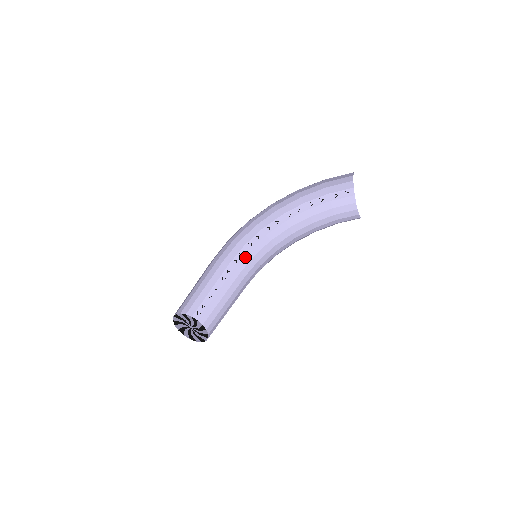
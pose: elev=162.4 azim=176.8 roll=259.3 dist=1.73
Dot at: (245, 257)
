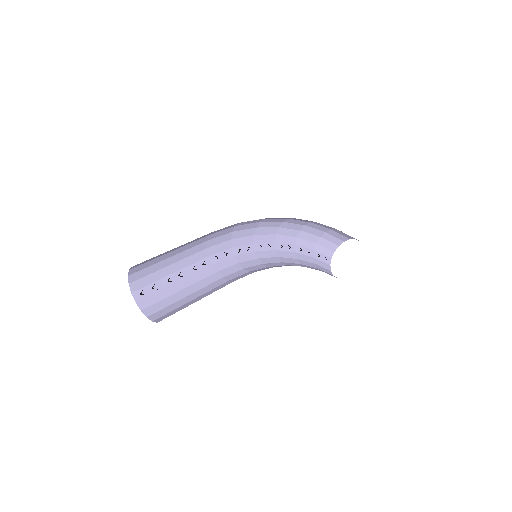
Dot at: (228, 259)
